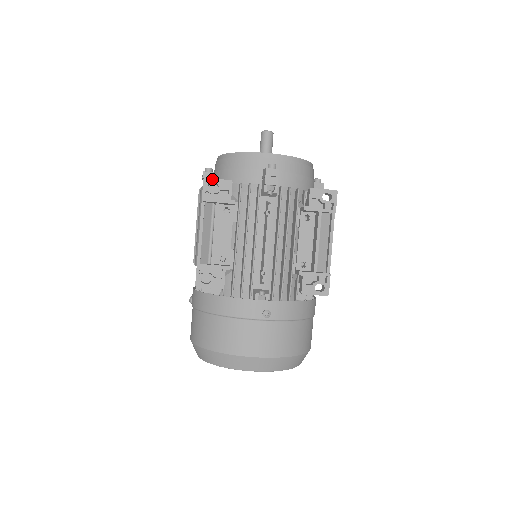
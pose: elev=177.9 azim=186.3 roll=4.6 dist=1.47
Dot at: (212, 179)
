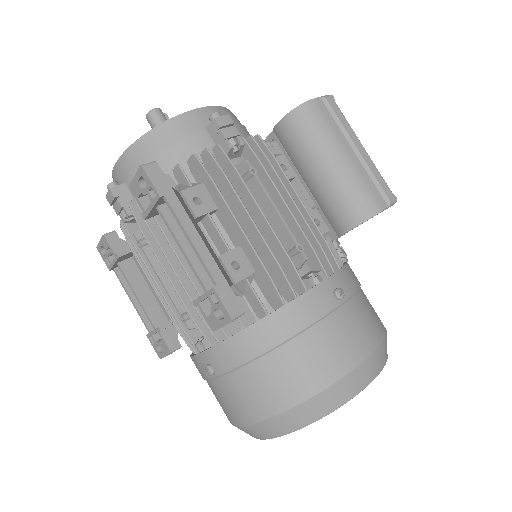
Dot at: (99, 244)
